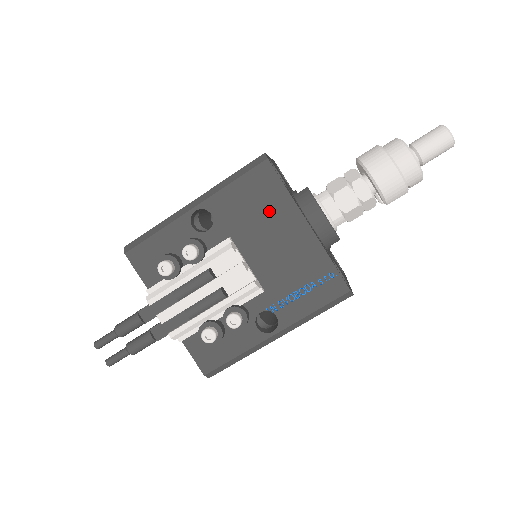
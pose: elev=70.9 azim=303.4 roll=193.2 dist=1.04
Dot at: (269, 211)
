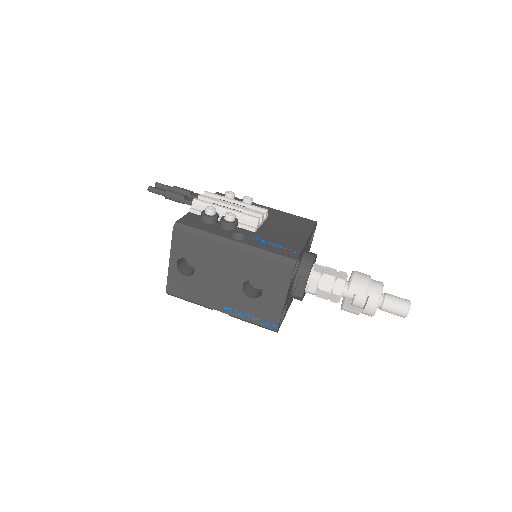
Dot at: (296, 226)
